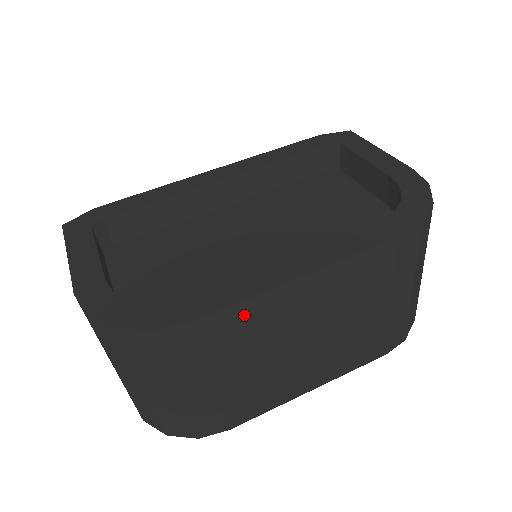
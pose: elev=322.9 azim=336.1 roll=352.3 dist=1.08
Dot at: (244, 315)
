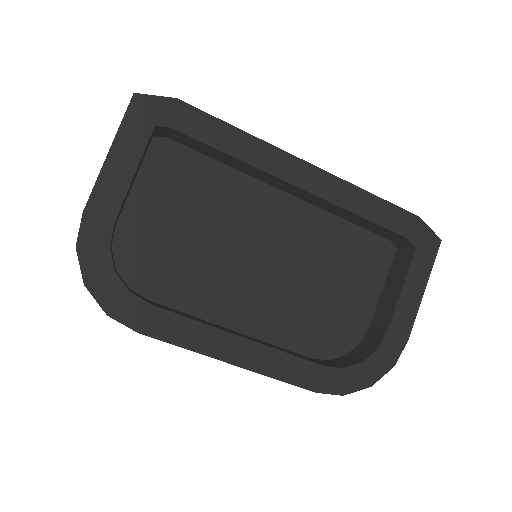
Dot at: occluded
